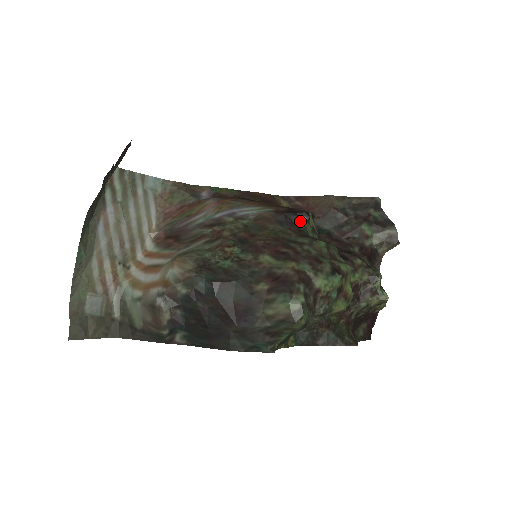
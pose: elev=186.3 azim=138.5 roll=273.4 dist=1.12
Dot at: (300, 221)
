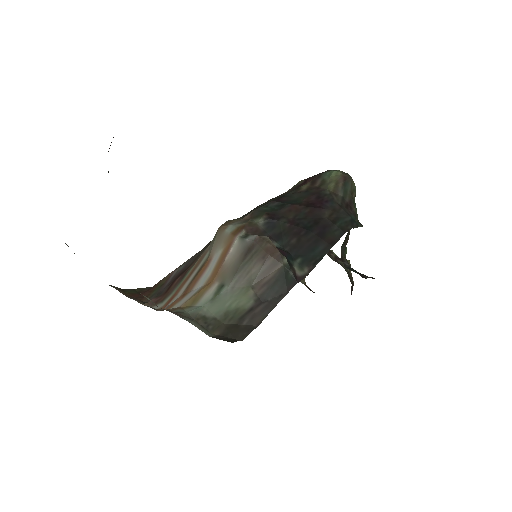
Dot at: occluded
